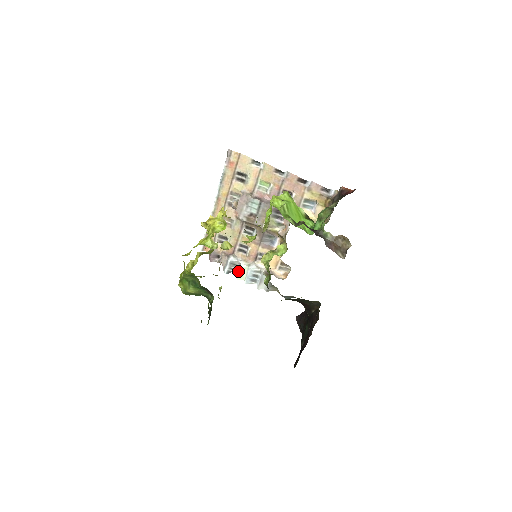
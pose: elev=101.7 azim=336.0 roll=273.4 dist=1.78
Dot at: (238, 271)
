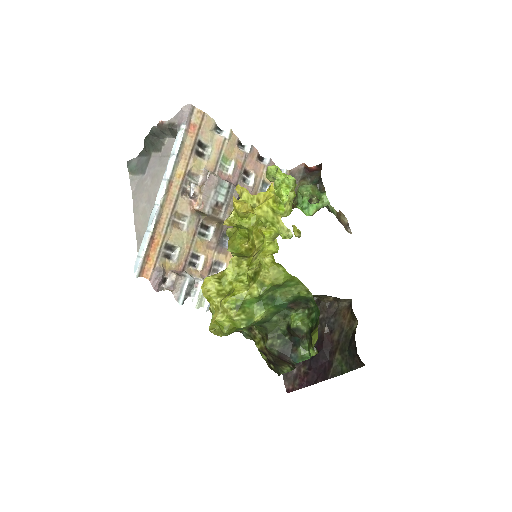
Dot at: (193, 296)
